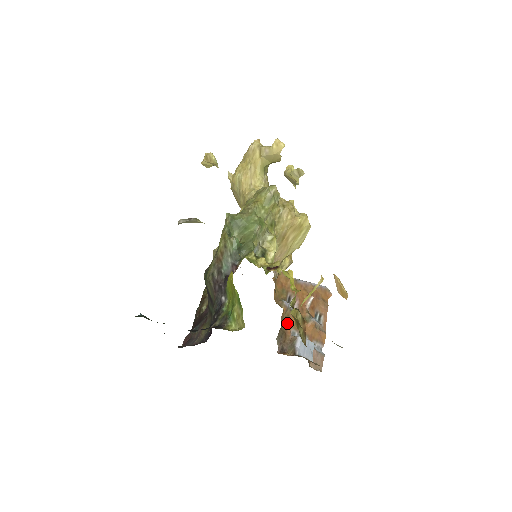
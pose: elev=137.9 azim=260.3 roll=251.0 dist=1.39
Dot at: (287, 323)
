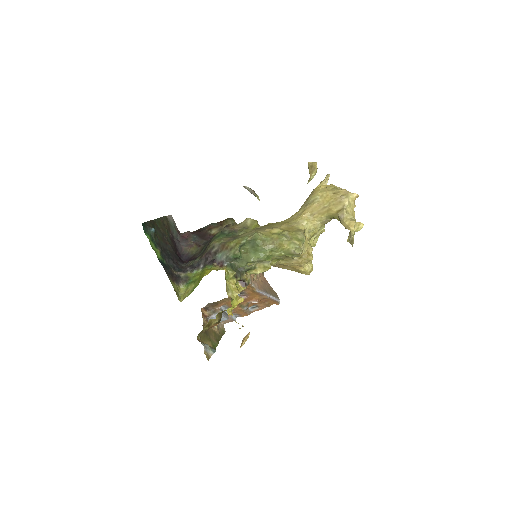
Dot at: (225, 302)
